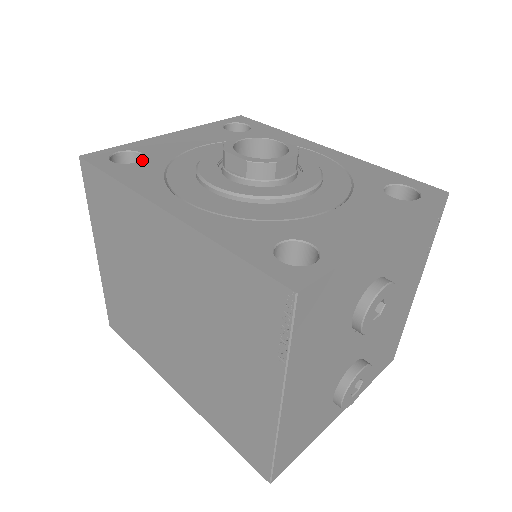
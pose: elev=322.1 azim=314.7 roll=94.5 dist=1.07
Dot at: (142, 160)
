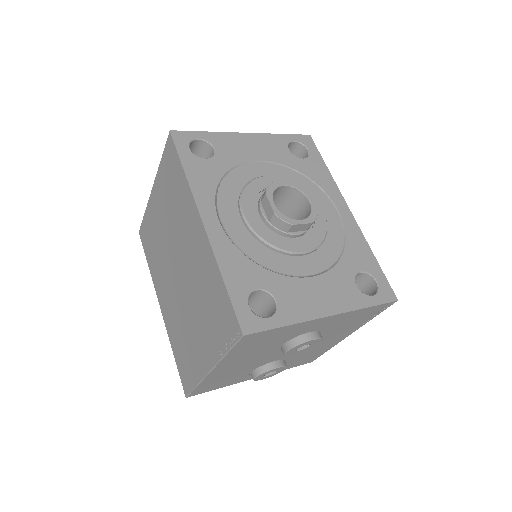
Dot at: (211, 158)
